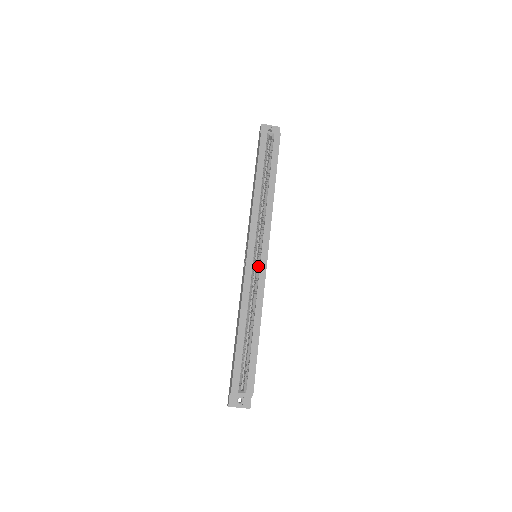
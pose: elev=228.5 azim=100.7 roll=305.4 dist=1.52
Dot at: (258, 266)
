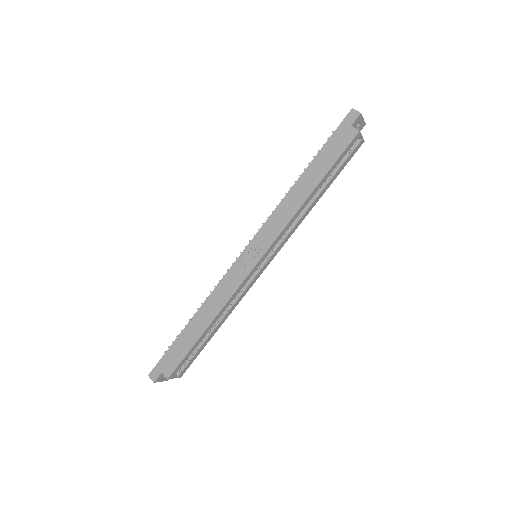
Dot at: (255, 273)
